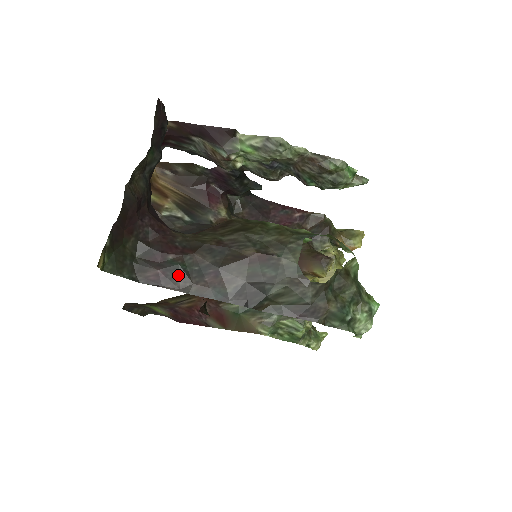
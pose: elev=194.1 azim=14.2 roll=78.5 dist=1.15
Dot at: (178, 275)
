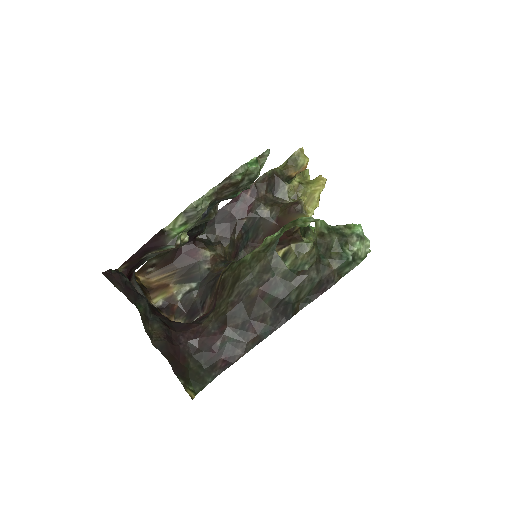
Dot at: (234, 348)
